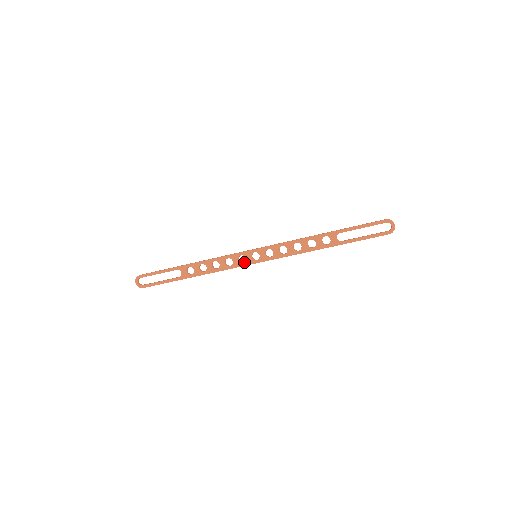
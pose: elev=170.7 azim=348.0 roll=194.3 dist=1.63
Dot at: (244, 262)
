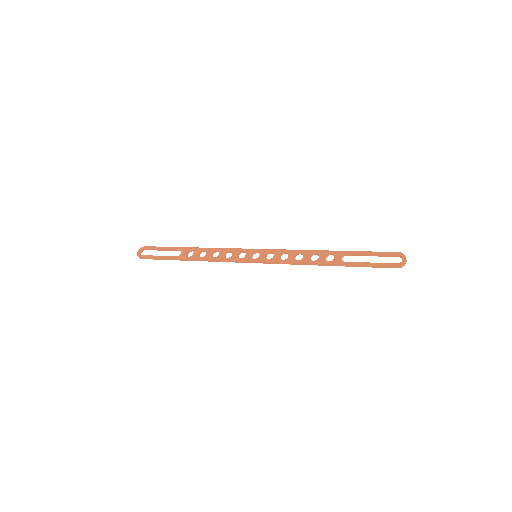
Dot at: (242, 258)
